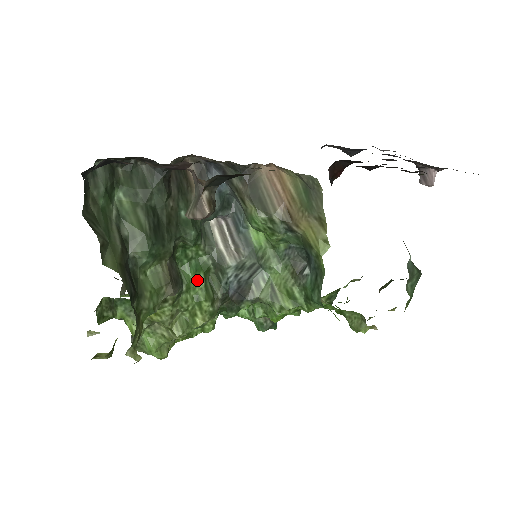
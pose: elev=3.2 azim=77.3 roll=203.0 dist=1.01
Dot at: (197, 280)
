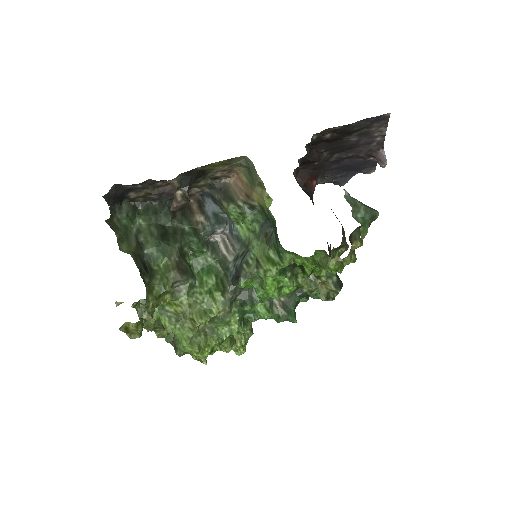
Dot at: (209, 279)
